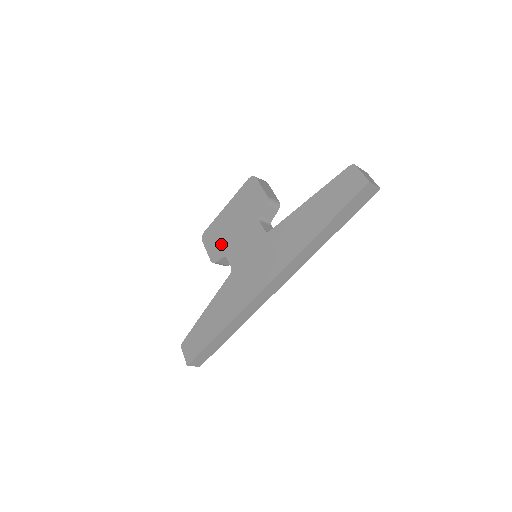
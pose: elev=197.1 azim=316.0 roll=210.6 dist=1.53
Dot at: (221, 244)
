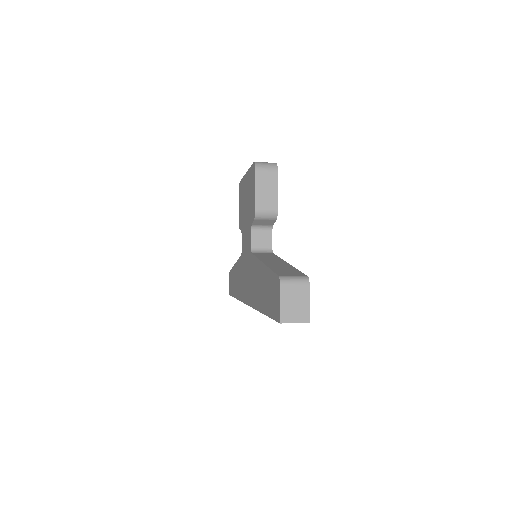
Dot at: (241, 215)
